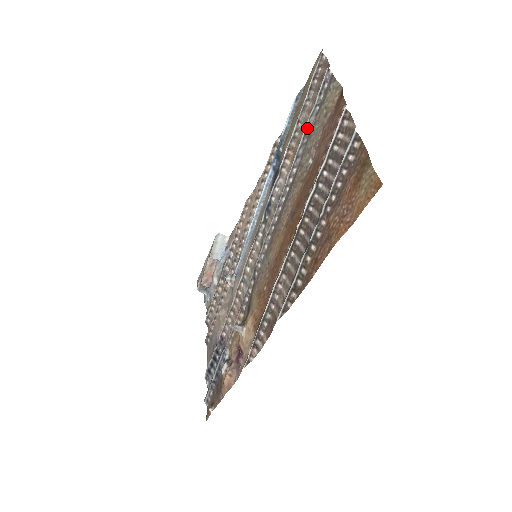
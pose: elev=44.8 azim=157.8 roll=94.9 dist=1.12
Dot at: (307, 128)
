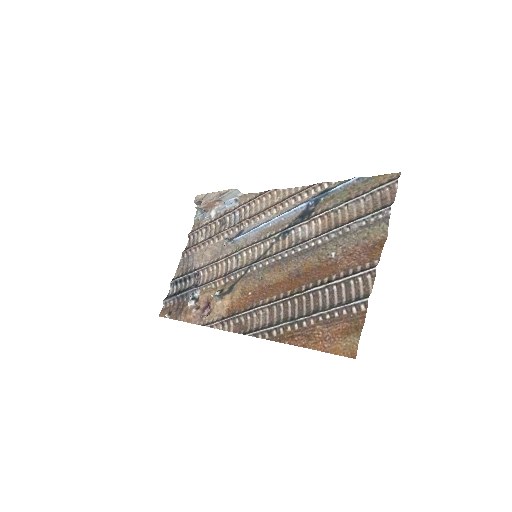
Dot at: (348, 226)
